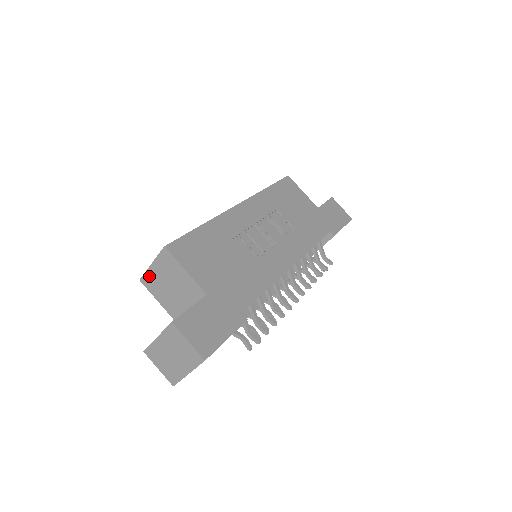
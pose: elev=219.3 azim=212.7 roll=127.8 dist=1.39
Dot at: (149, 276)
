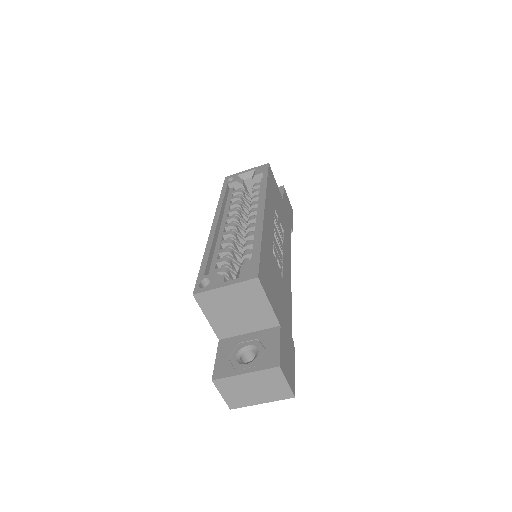
Dot at: (212, 295)
